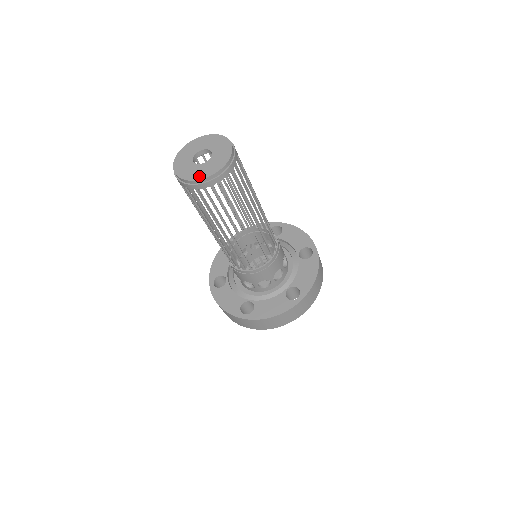
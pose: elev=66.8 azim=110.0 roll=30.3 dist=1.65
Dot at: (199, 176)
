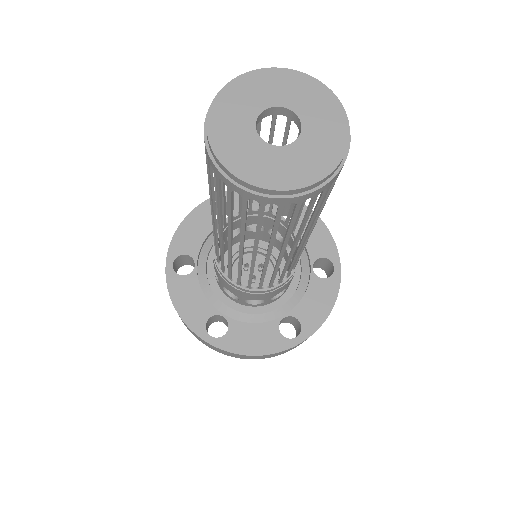
Dot at: (265, 178)
